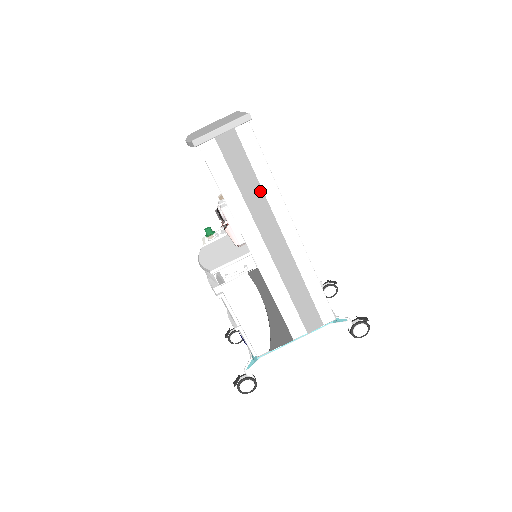
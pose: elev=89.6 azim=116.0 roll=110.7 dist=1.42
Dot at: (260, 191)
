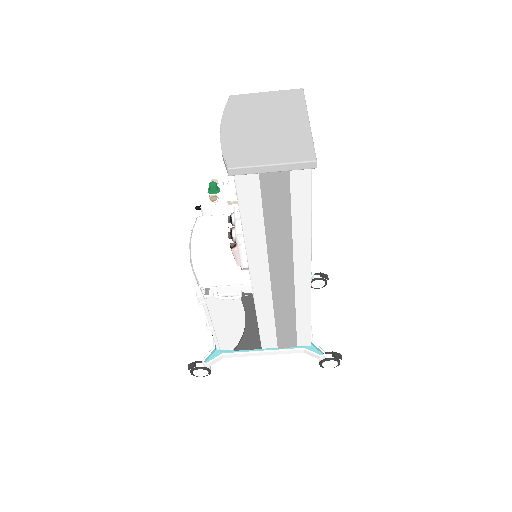
Dot at: (289, 236)
